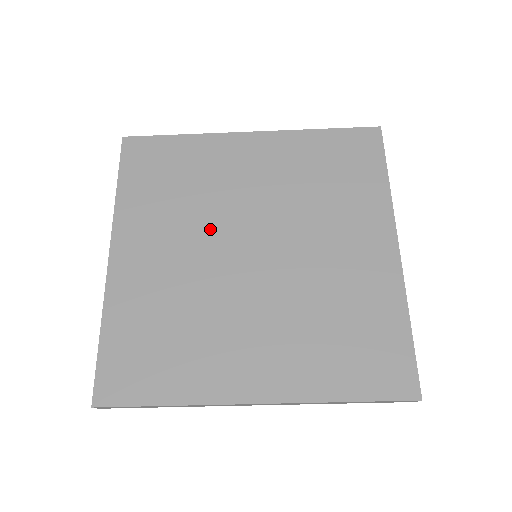
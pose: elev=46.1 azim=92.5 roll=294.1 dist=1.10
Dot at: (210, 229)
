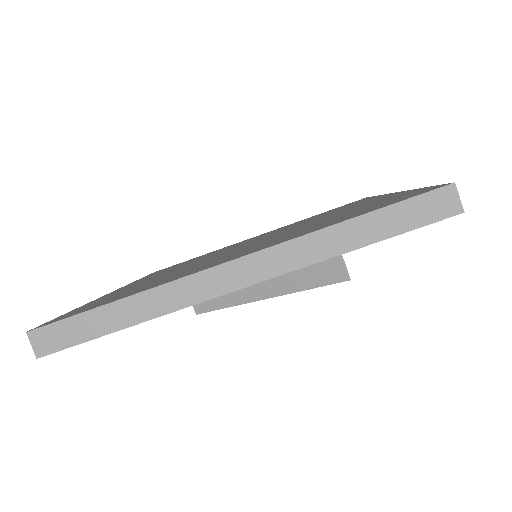
Dot at: occluded
